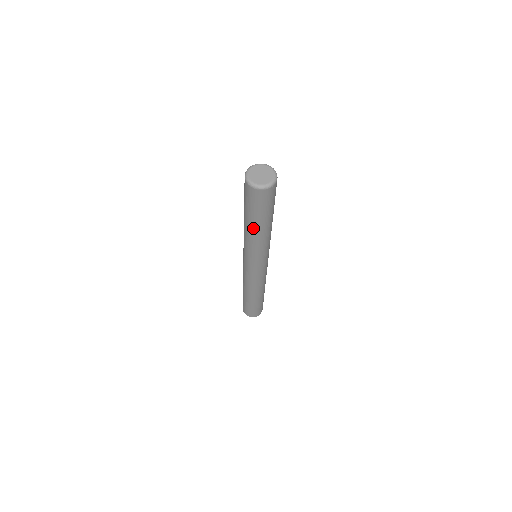
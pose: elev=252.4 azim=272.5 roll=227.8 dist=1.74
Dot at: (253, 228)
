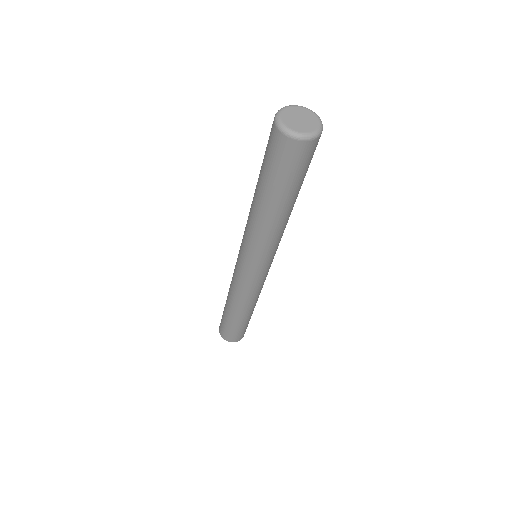
Dot at: (266, 207)
